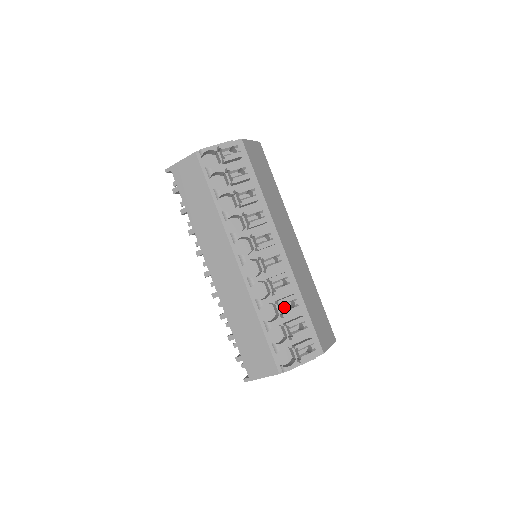
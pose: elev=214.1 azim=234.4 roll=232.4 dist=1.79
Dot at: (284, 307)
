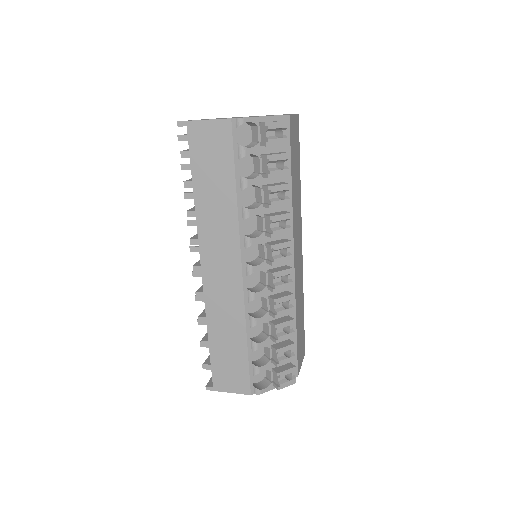
Dot at: (279, 331)
